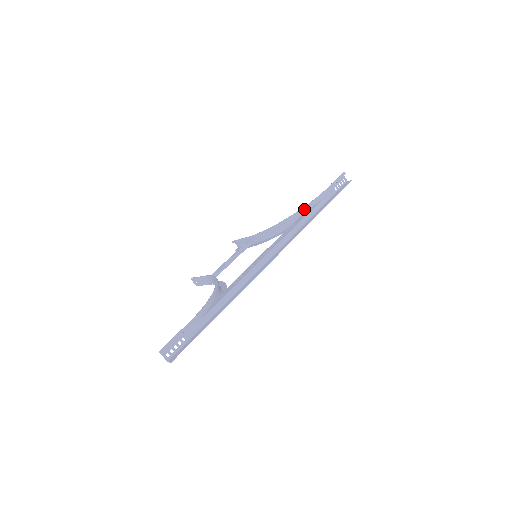
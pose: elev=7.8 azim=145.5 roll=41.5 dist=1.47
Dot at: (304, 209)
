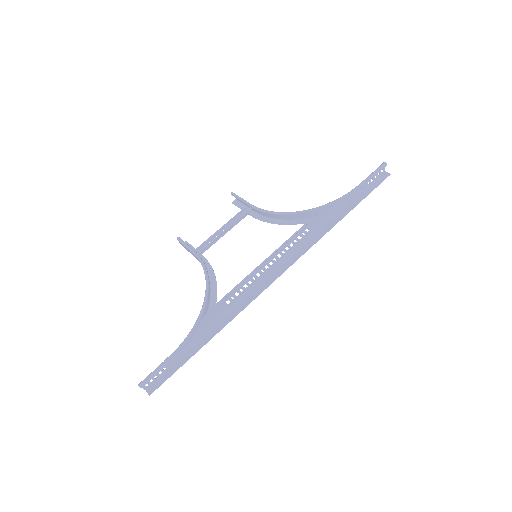
Dot at: (324, 206)
